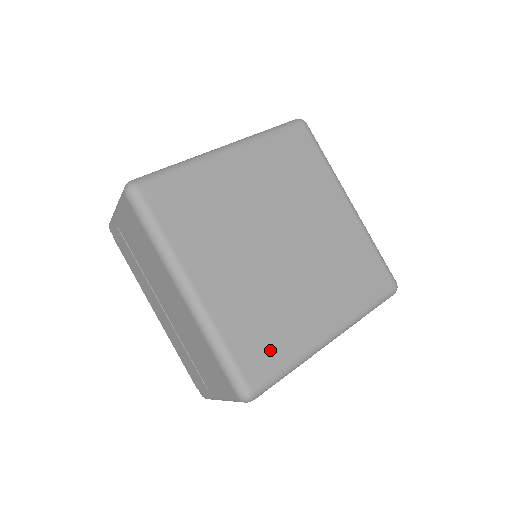
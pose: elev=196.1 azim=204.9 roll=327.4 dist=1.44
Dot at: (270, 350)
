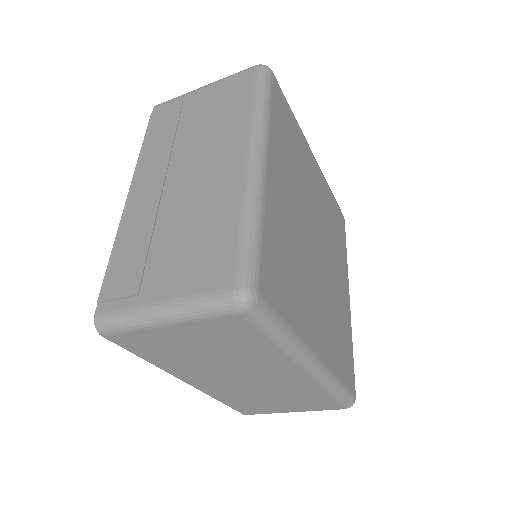
Dot at: (284, 291)
